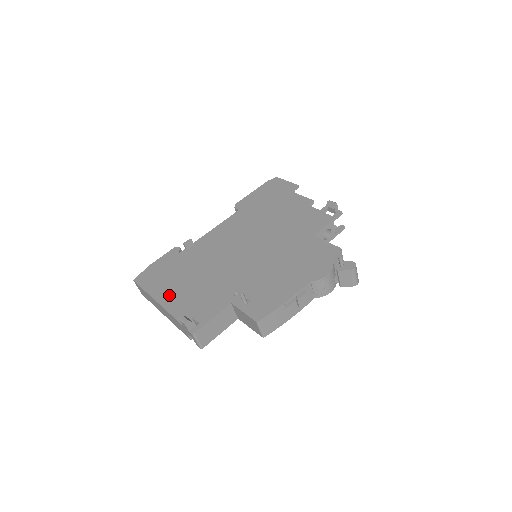
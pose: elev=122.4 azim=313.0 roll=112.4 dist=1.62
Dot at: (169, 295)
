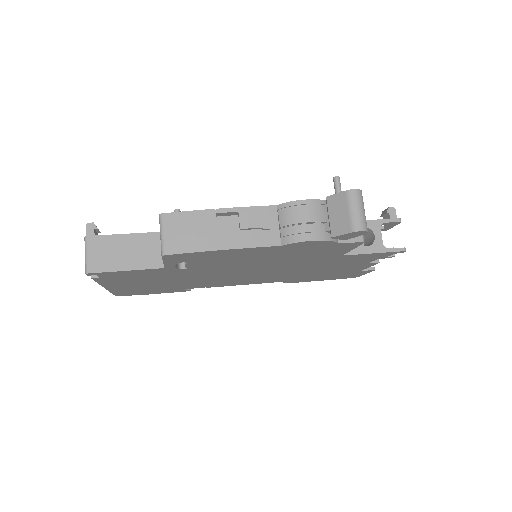
Dot at: occluded
